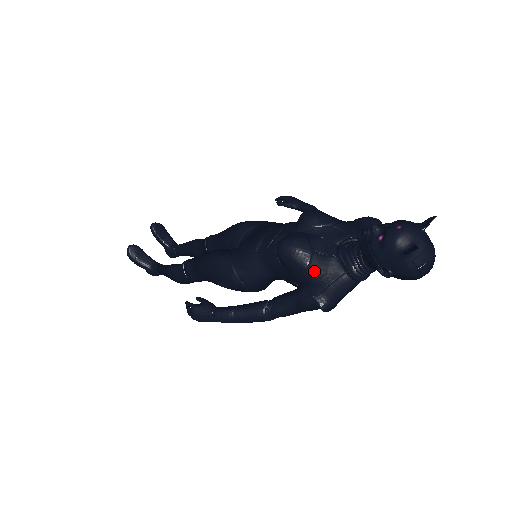
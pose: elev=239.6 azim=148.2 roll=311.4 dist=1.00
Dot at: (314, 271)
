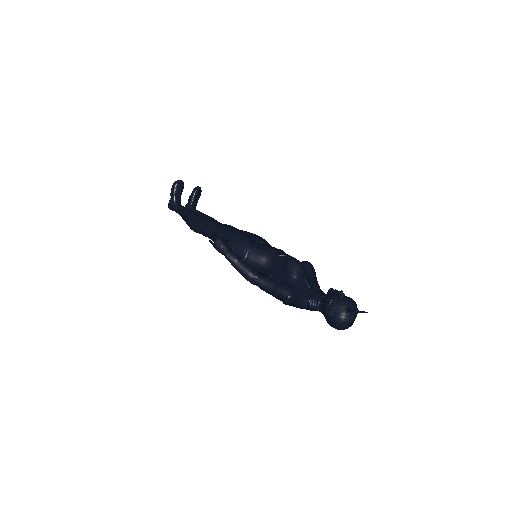
Dot at: (298, 283)
